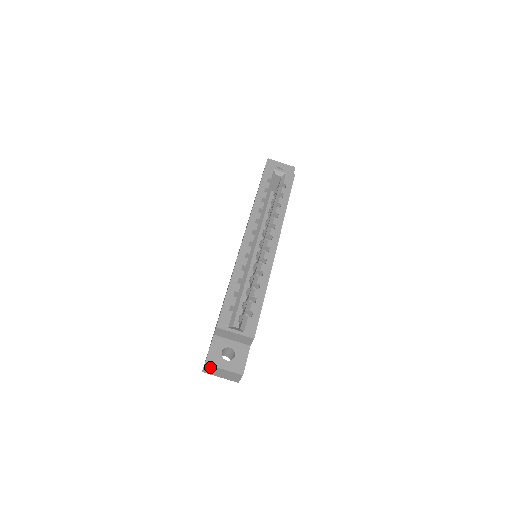
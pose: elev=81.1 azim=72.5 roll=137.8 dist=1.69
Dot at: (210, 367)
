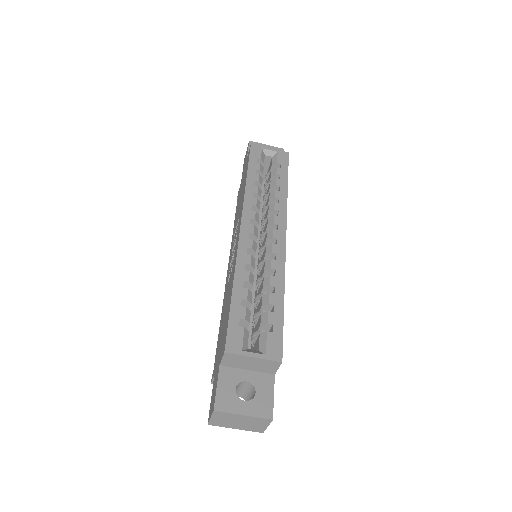
Dot at: (221, 415)
